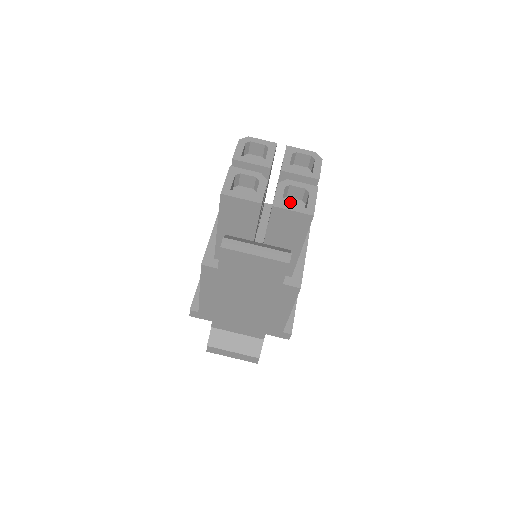
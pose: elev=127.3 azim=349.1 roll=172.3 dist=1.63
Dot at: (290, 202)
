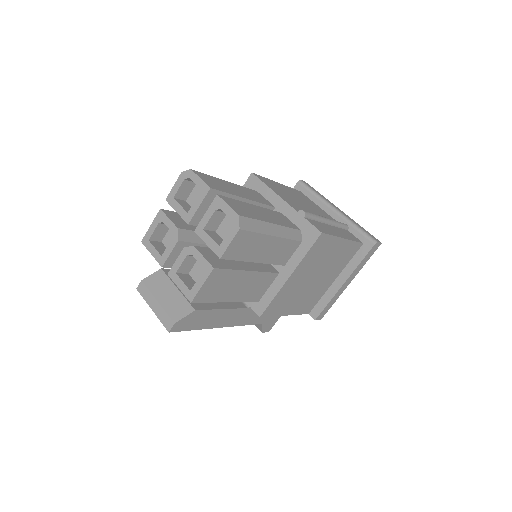
Dot at: occluded
